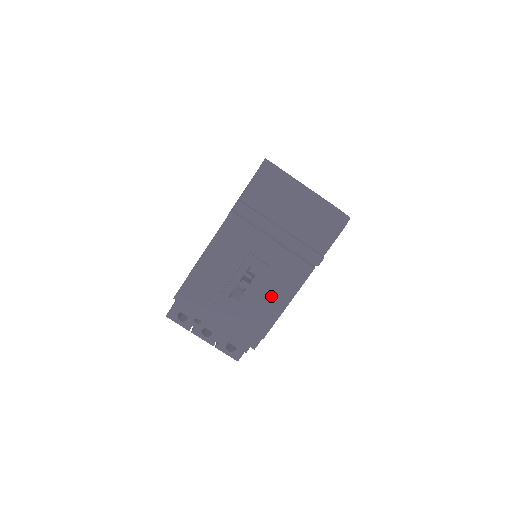
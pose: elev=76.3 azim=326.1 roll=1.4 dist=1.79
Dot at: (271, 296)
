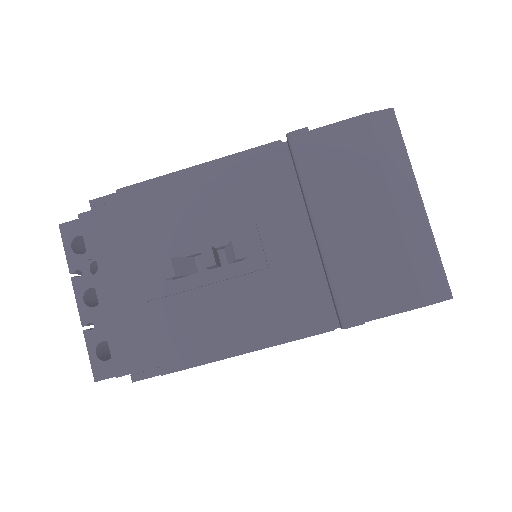
Dot at: (230, 317)
